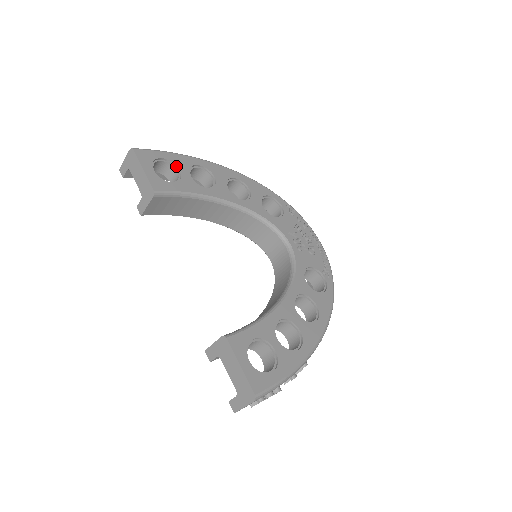
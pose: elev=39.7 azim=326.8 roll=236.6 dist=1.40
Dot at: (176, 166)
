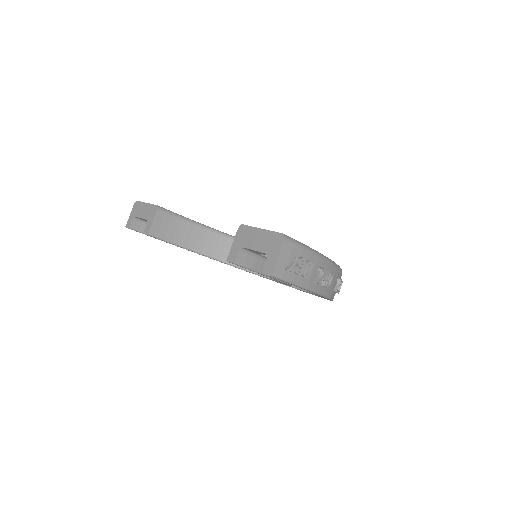
Dot at: occluded
